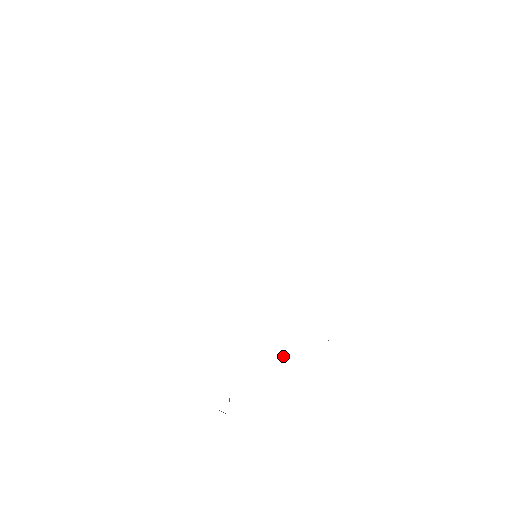
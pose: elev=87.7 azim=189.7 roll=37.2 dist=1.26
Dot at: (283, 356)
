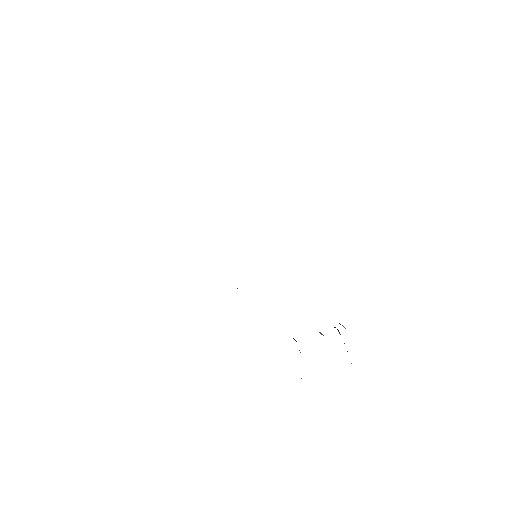
Dot at: occluded
